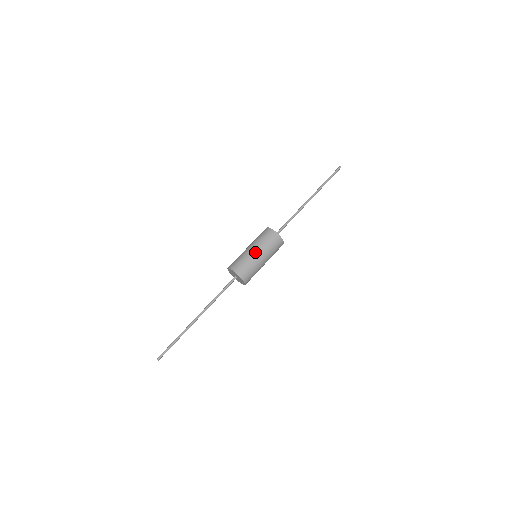
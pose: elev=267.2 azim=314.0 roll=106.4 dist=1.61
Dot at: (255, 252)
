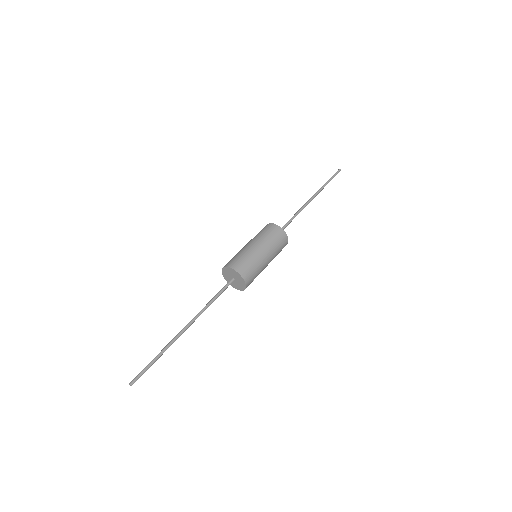
Dot at: (259, 249)
